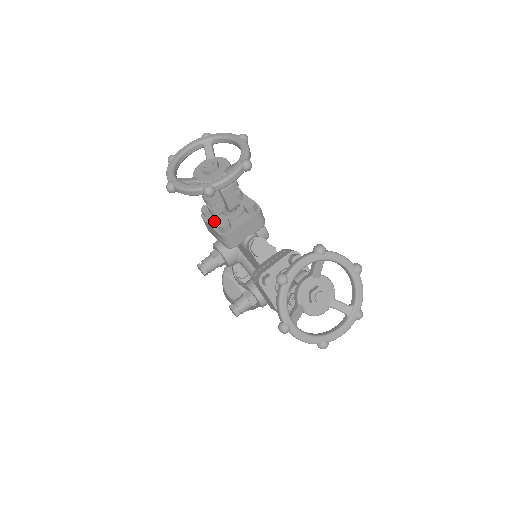
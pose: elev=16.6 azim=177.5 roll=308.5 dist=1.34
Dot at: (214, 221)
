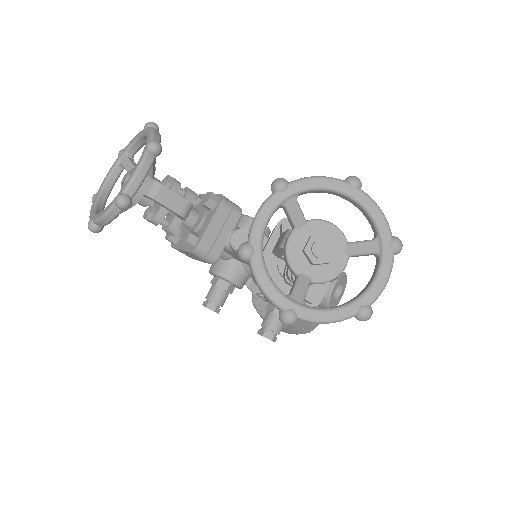
Dot at: occluded
